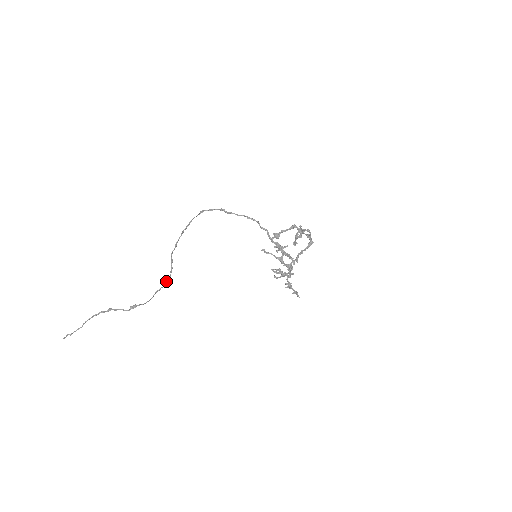
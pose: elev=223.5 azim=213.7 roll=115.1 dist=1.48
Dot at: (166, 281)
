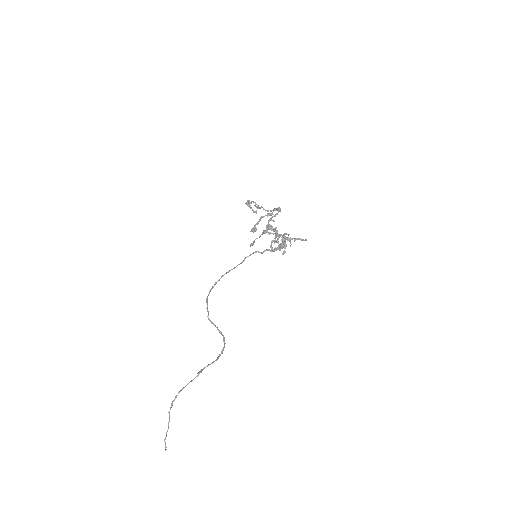
Dot at: occluded
